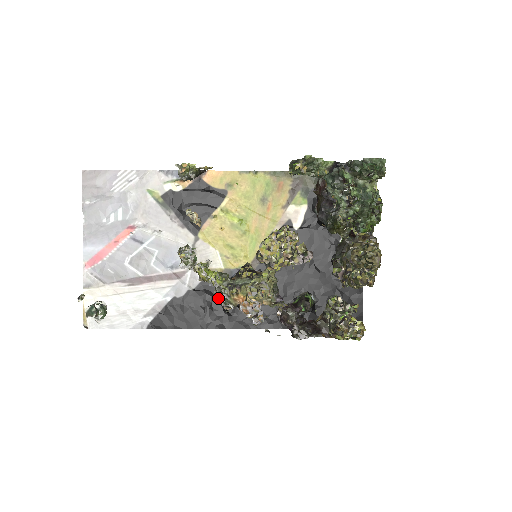
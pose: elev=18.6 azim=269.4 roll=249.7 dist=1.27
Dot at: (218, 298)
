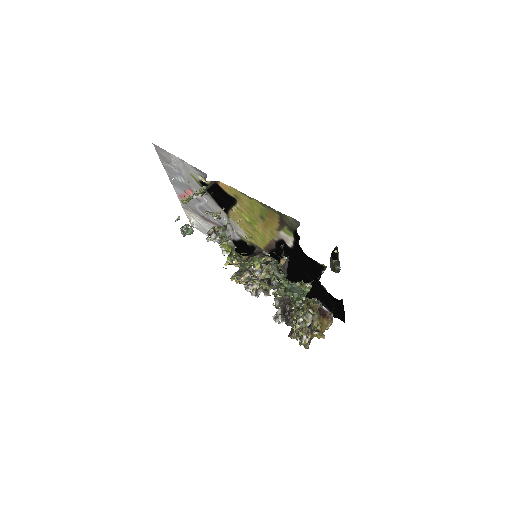
Dot at: (251, 253)
